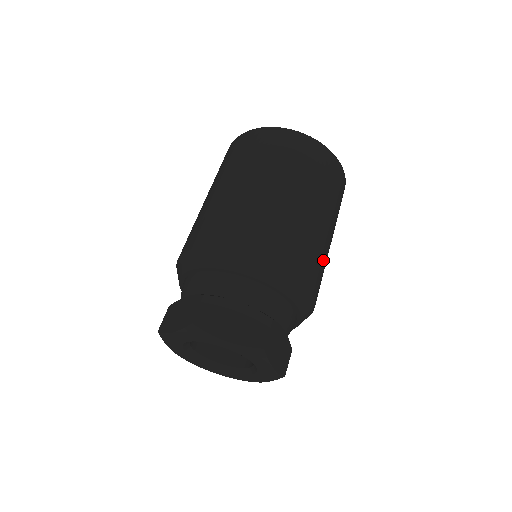
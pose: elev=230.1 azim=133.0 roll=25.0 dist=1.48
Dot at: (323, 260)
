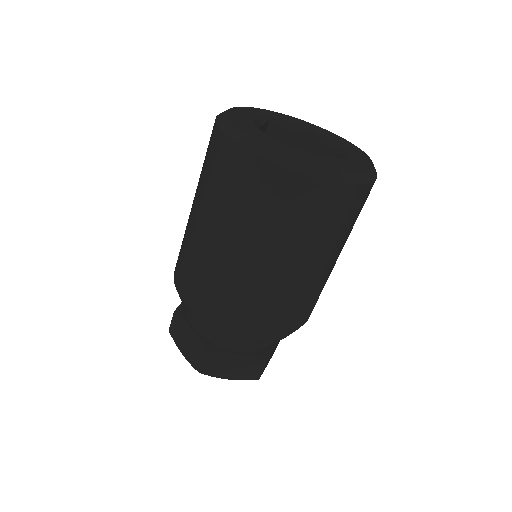
Dot at: (324, 285)
